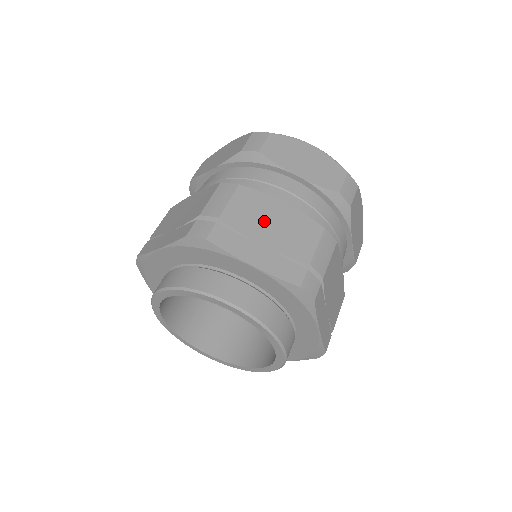
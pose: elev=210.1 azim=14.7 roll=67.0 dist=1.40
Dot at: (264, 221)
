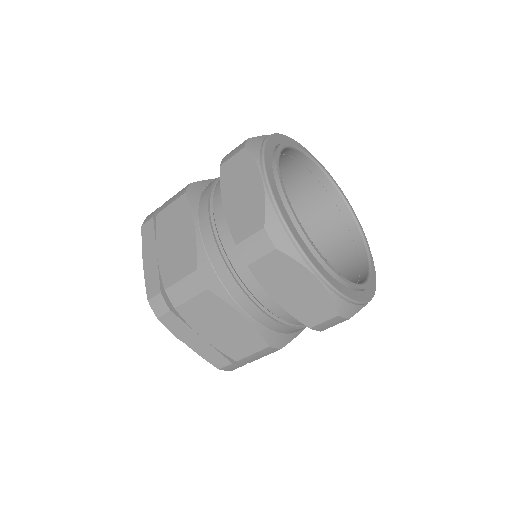
Dot at: (172, 234)
